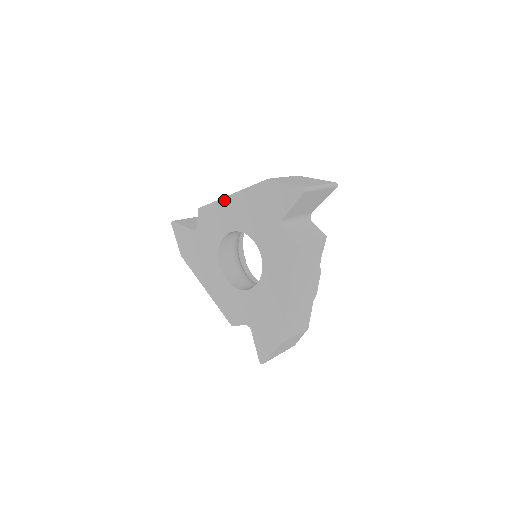
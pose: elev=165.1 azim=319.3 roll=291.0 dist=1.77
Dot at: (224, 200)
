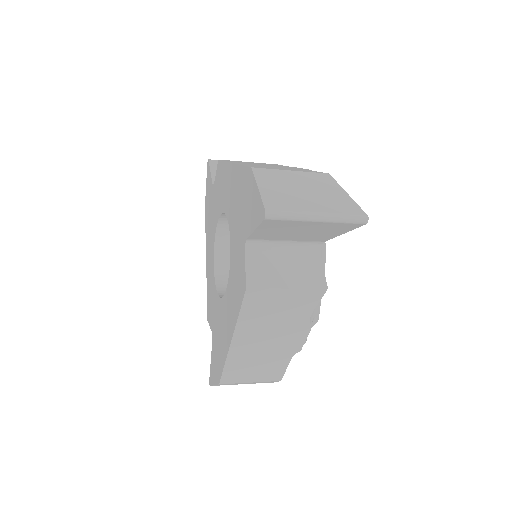
Dot at: (228, 166)
